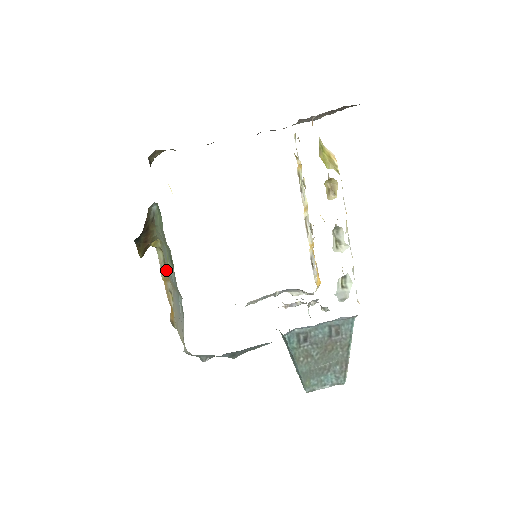
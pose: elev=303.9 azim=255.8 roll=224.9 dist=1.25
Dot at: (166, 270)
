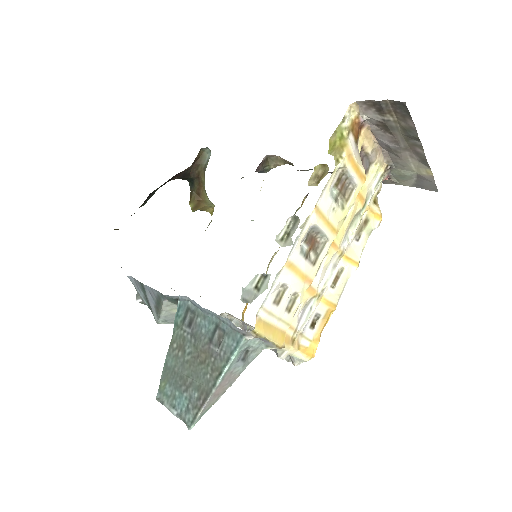
Dot at: occluded
